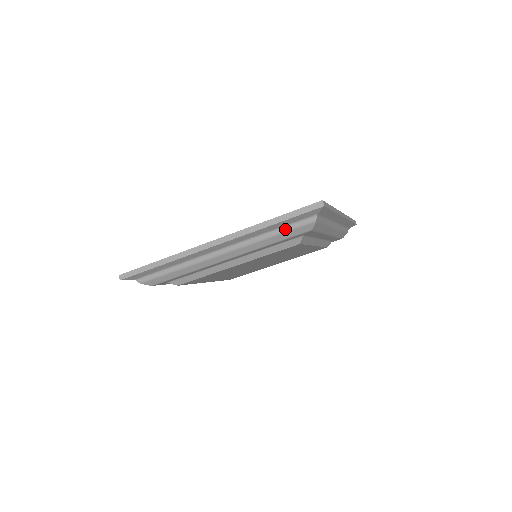
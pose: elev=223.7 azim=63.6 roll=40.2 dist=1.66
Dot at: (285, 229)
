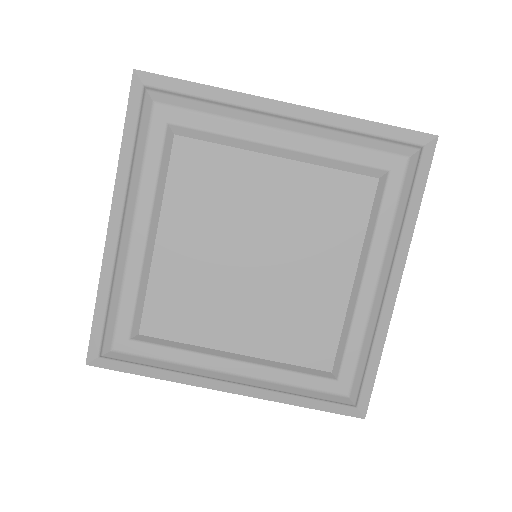
Dot at: (380, 139)
